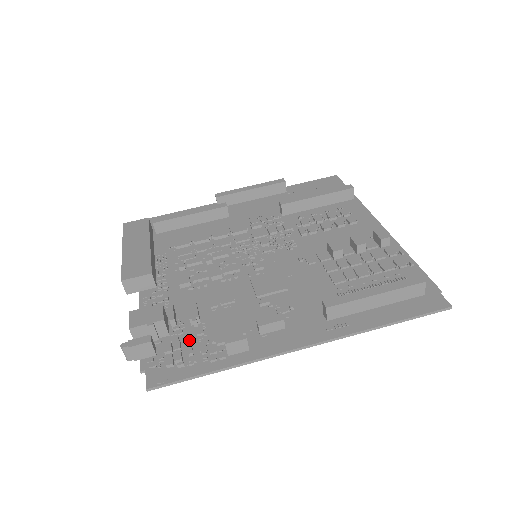
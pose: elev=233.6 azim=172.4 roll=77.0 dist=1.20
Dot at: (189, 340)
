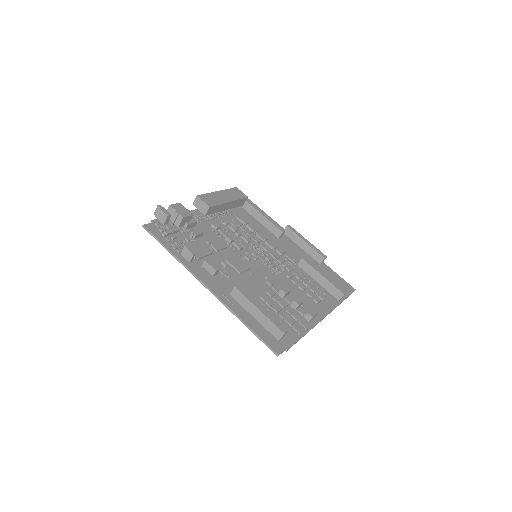
Dot at: (180, 236)
